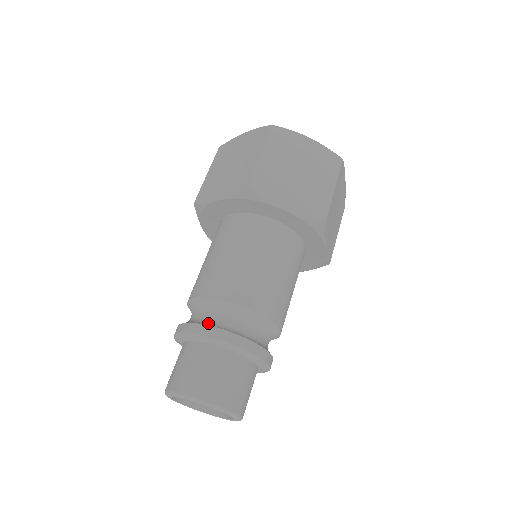
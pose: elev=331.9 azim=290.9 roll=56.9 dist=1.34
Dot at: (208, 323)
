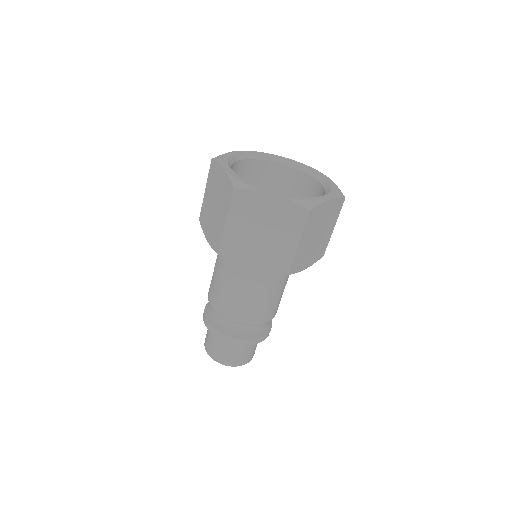
Dot at: (215, 324)
